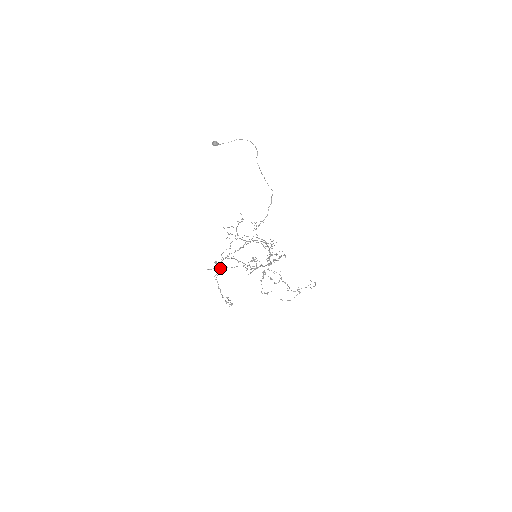
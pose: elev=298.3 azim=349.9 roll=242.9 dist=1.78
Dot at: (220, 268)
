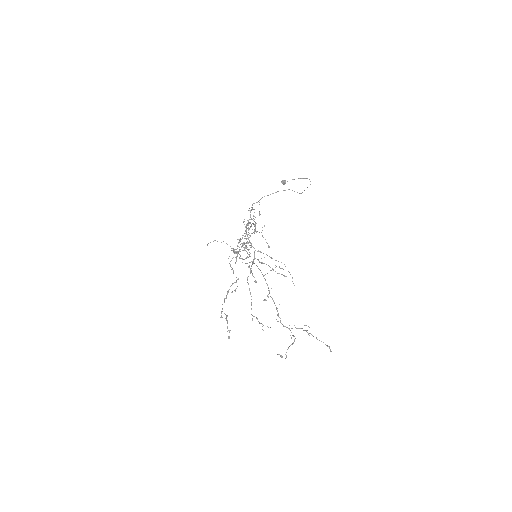
Dot at: occluded
